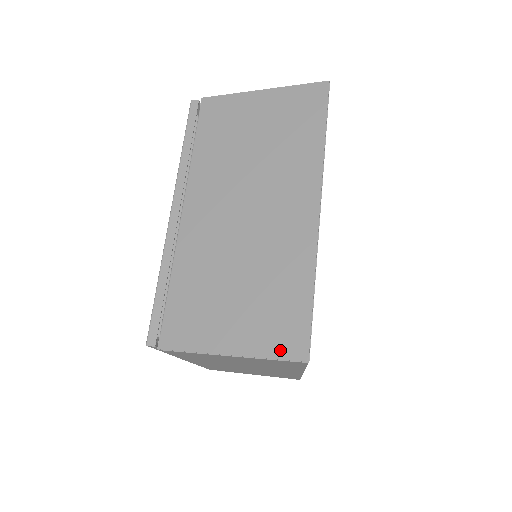
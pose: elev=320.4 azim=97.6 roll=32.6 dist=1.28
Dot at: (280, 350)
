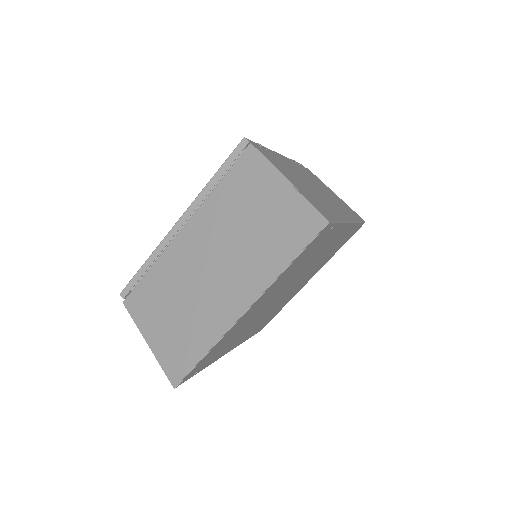
Dot at: (168, 368)
